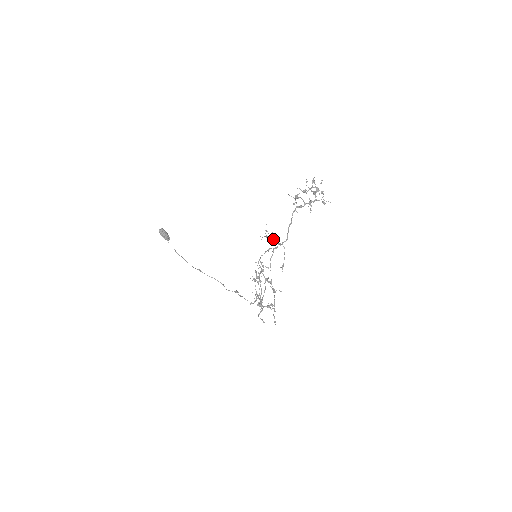
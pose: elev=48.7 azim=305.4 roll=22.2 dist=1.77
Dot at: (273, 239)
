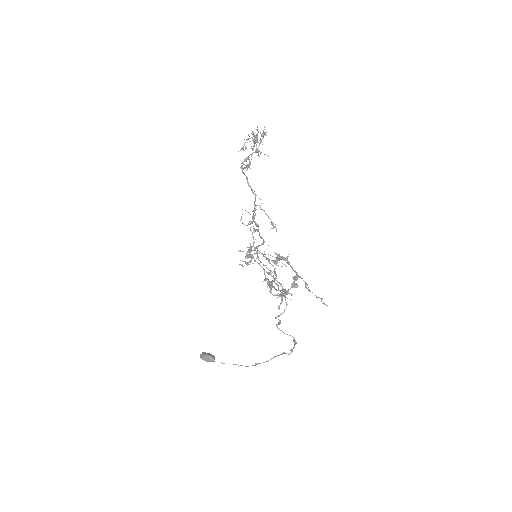
Dot at: occluded
